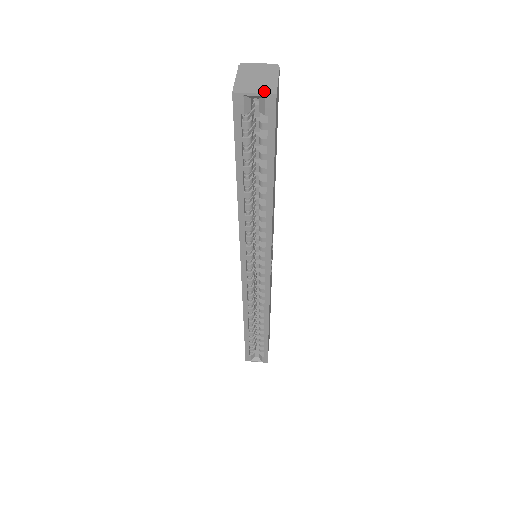
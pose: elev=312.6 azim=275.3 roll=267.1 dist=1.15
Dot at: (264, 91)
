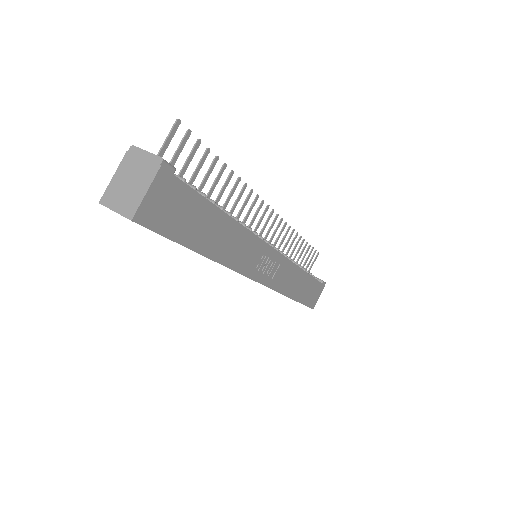
Dot at: (124, 211)
